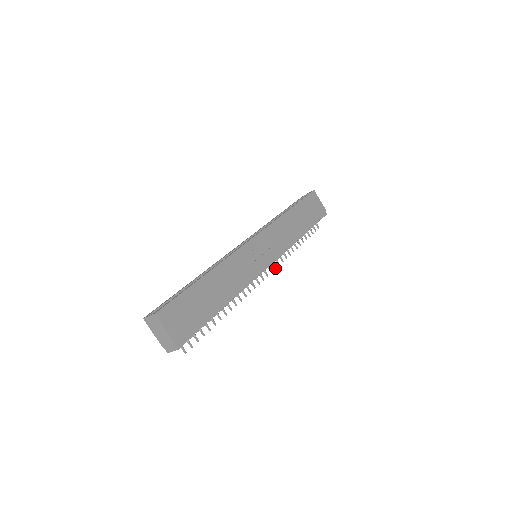
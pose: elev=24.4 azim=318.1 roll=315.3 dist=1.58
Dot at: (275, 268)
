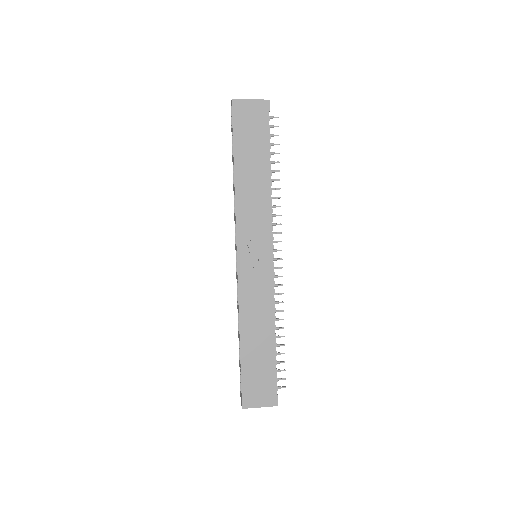
Dot at: occluded
